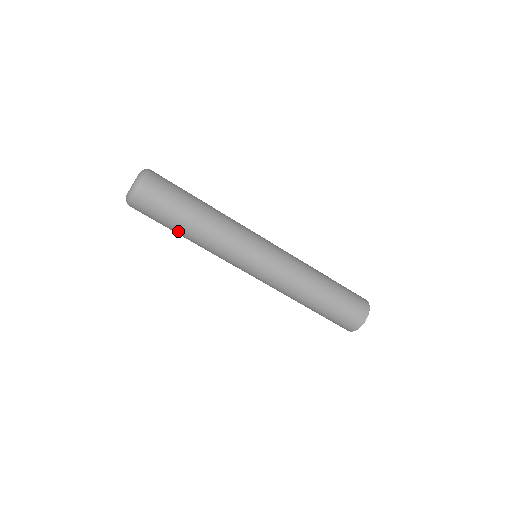
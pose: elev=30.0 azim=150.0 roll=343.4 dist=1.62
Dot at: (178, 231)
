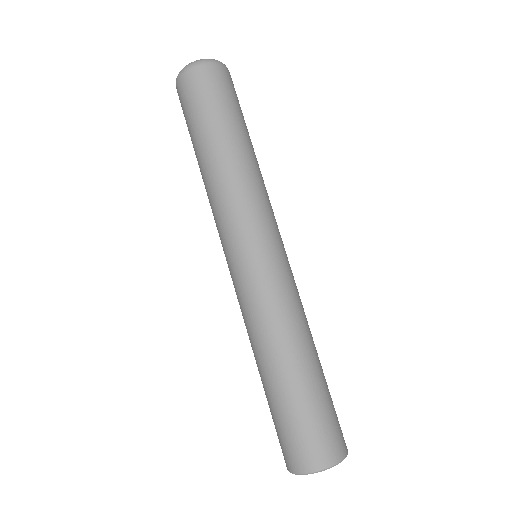
Dot at: (195, 151)
